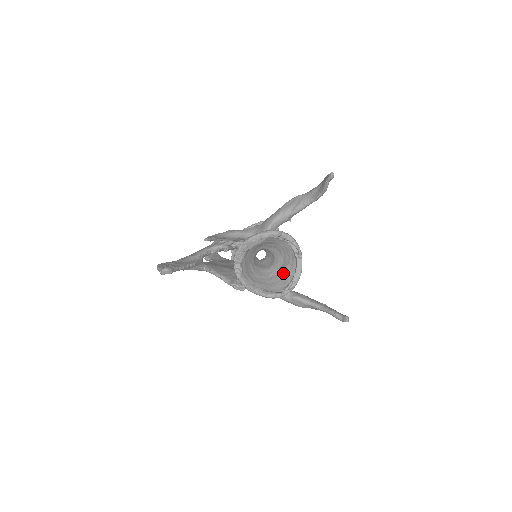
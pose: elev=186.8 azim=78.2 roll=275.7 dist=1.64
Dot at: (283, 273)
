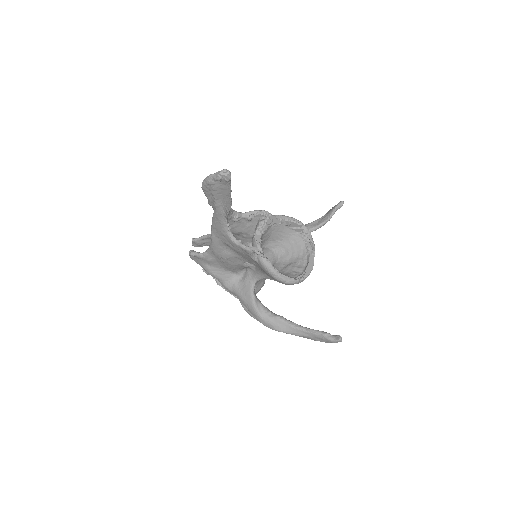
Dot at: (290, 269)
